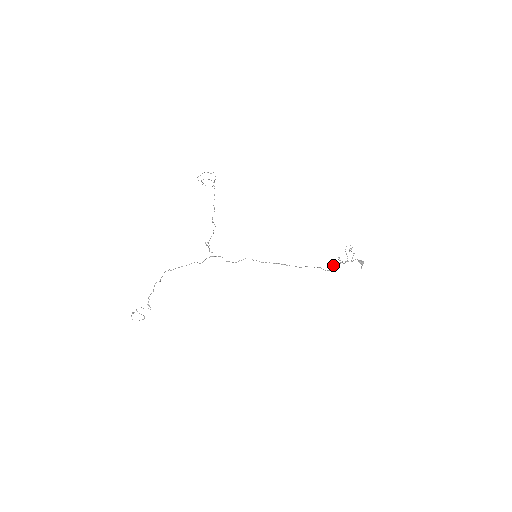
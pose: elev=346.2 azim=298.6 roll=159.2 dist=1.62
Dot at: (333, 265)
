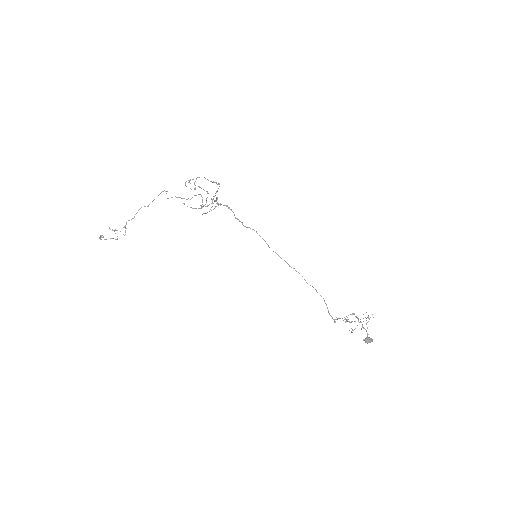
Dot at: (337, 318)
